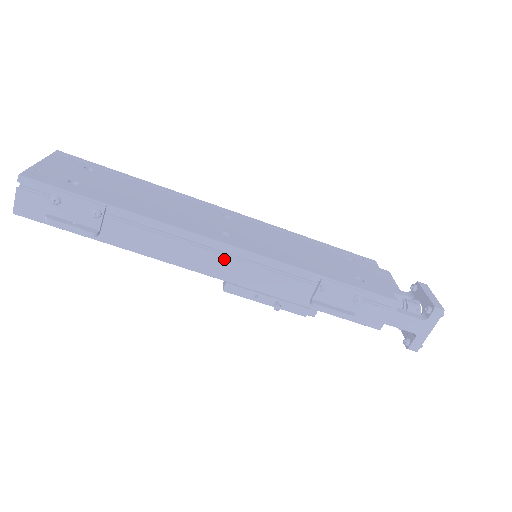
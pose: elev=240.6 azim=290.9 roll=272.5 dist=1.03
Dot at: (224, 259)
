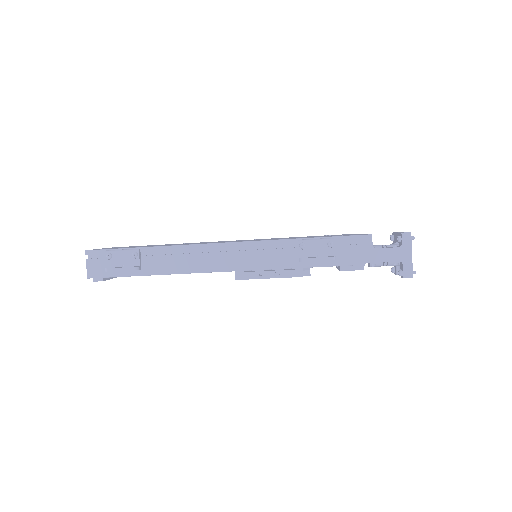
Dot at: (226, 254)
